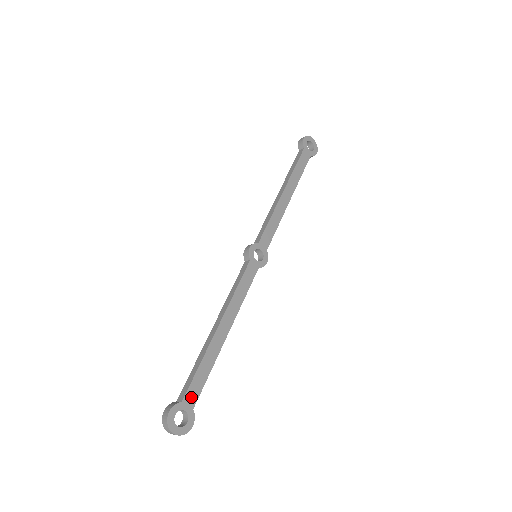
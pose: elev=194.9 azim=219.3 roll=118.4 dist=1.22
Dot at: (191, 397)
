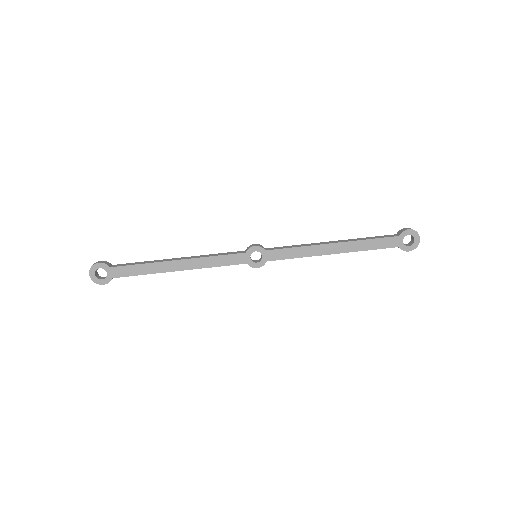
Dot at: (118, 272)
